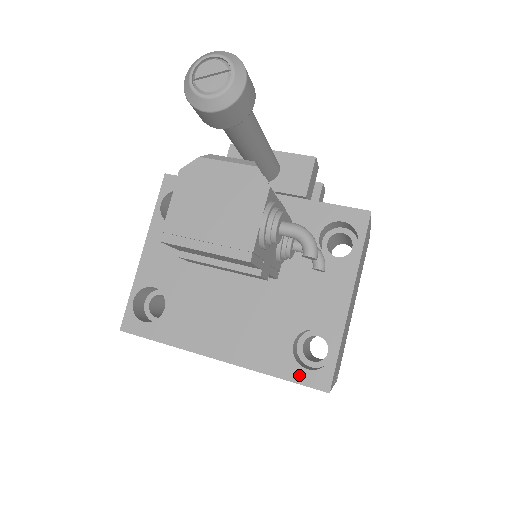
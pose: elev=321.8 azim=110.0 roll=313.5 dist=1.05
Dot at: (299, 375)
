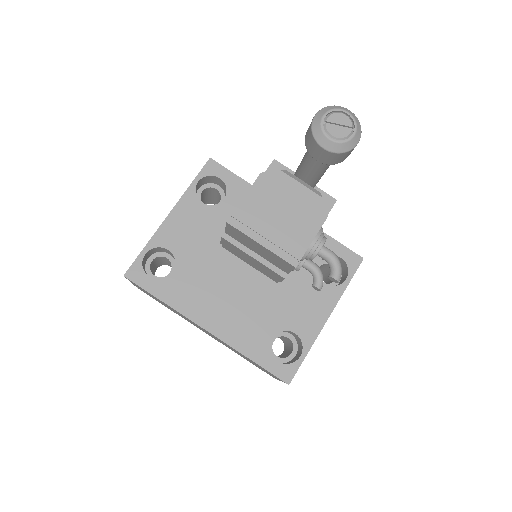
Dot at: (270, 364)
